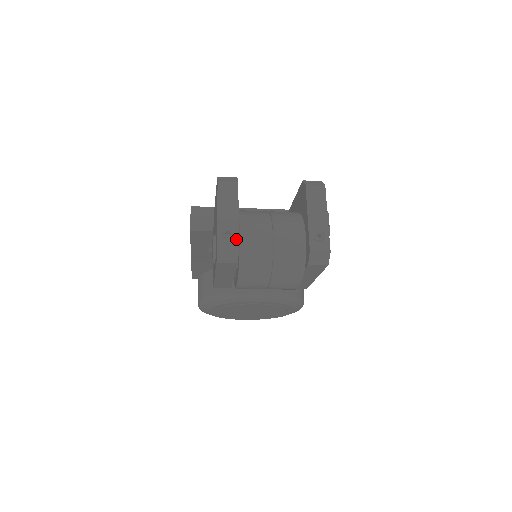
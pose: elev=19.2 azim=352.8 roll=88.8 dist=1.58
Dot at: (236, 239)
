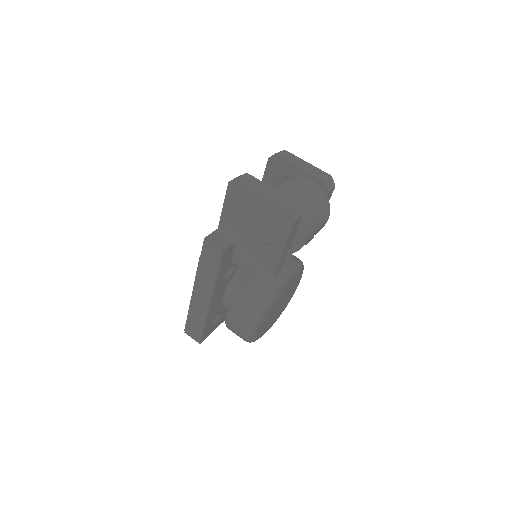
Dot at: (289, 199)
